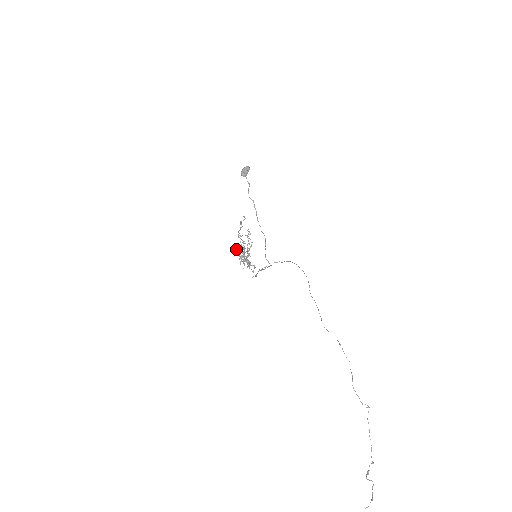
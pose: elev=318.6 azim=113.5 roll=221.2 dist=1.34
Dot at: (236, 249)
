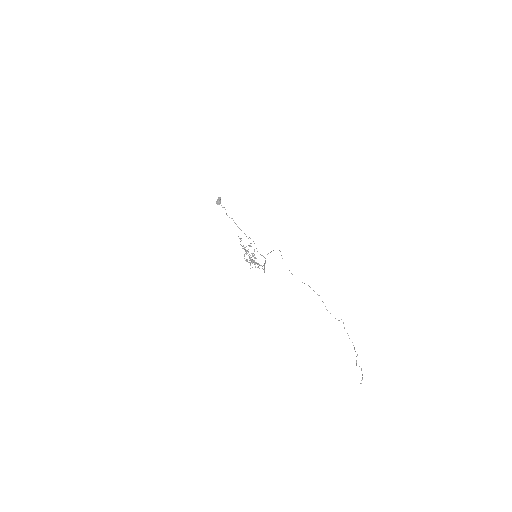
Dot at: occluded
